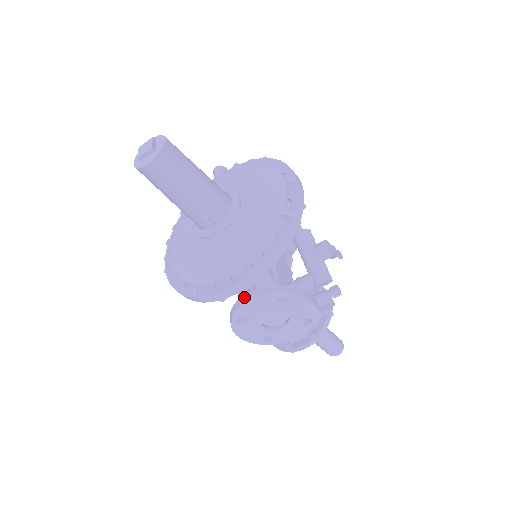
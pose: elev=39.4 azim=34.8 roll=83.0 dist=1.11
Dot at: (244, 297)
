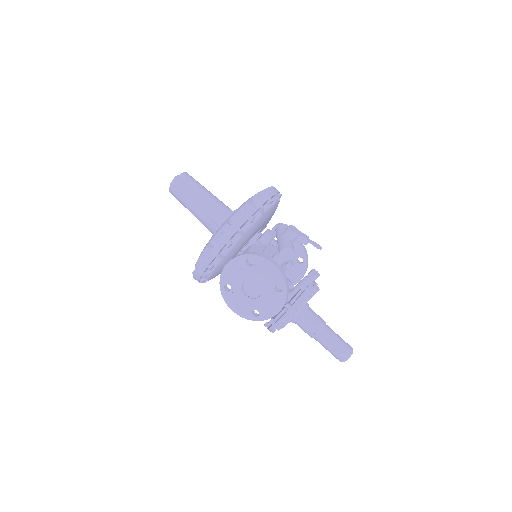
Dot at: (226, 266)
